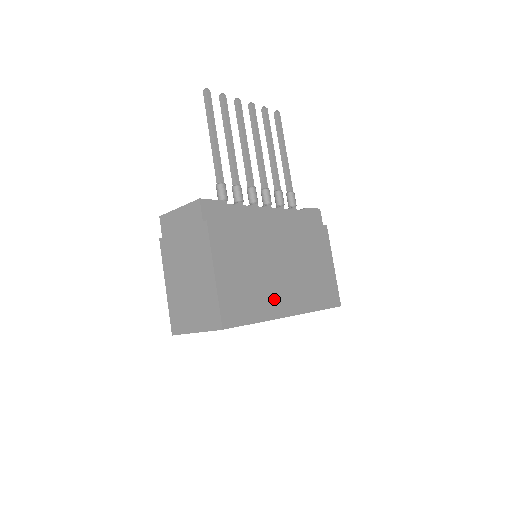
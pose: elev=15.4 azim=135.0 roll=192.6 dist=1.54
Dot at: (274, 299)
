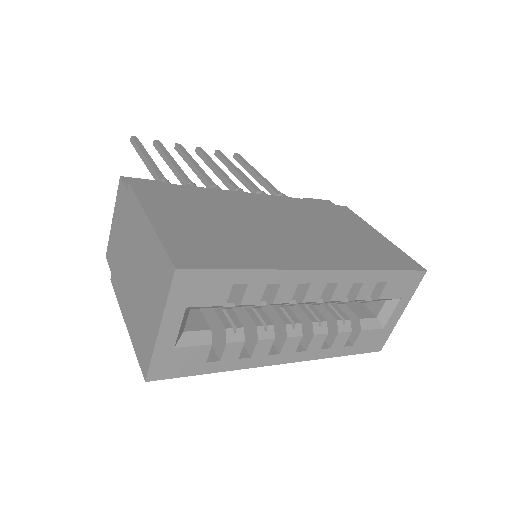
Dot at: (280, 251)
